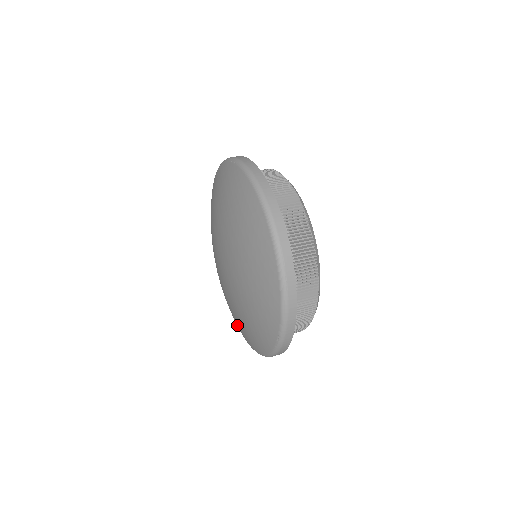
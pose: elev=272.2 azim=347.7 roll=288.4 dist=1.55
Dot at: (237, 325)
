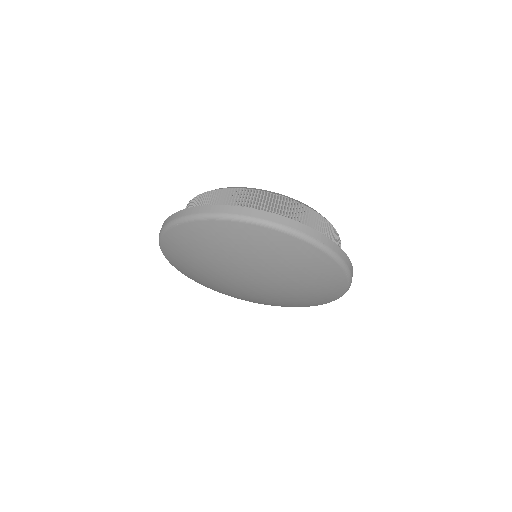
Dot at: occluded
